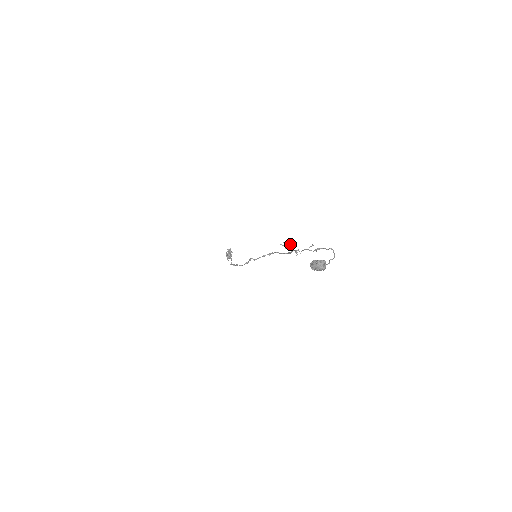
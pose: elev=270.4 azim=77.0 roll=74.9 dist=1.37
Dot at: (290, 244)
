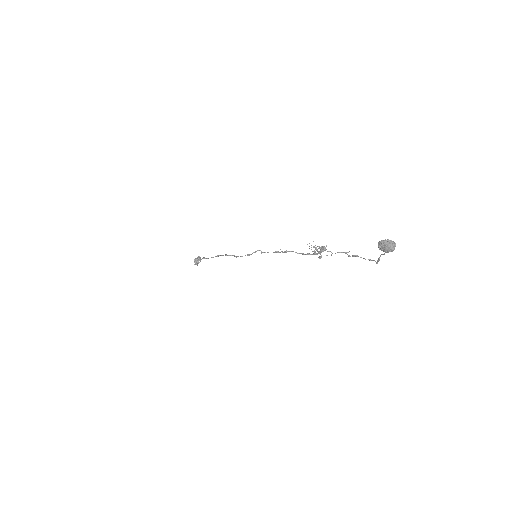
Dot at: (321, 246)
